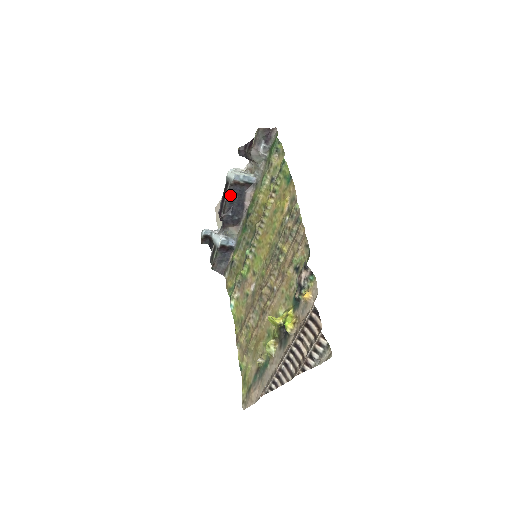
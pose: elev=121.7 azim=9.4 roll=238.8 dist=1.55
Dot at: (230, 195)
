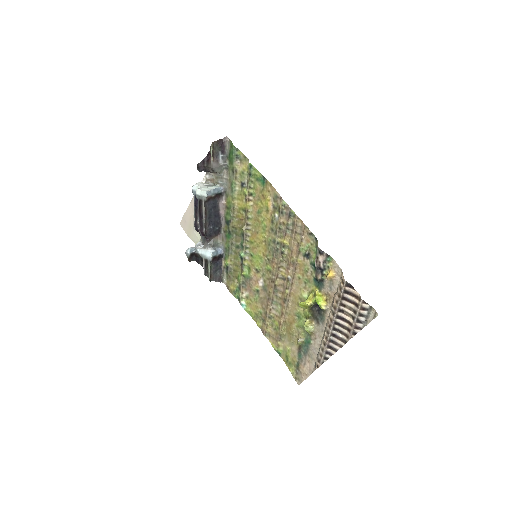
Dot at: (207, 211)
